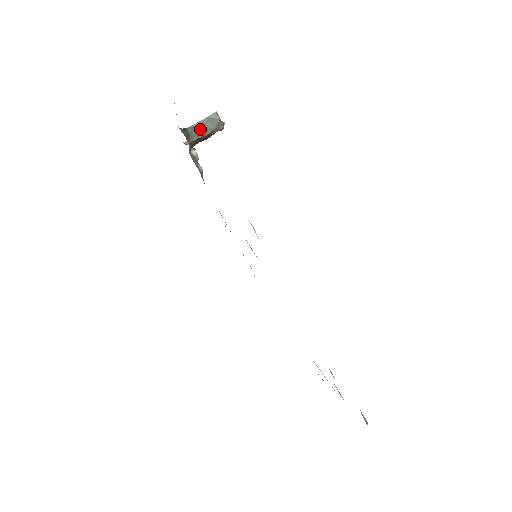
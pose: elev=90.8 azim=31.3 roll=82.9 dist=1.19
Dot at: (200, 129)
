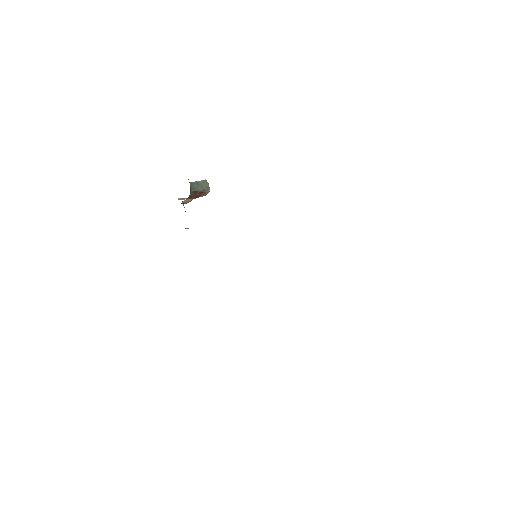
Dot at: (197, 186)
